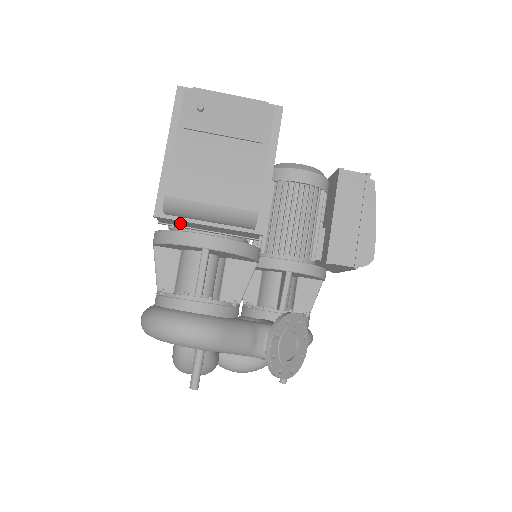
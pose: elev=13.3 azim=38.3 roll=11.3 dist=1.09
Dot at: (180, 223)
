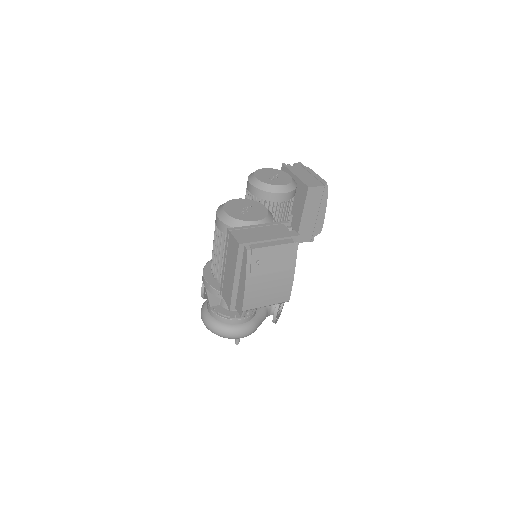
Dot at: occluded
